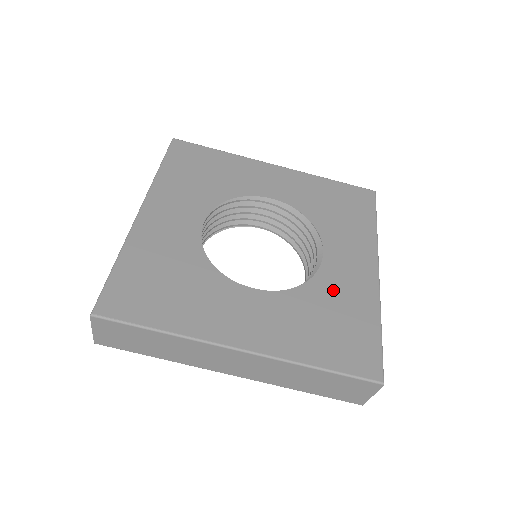
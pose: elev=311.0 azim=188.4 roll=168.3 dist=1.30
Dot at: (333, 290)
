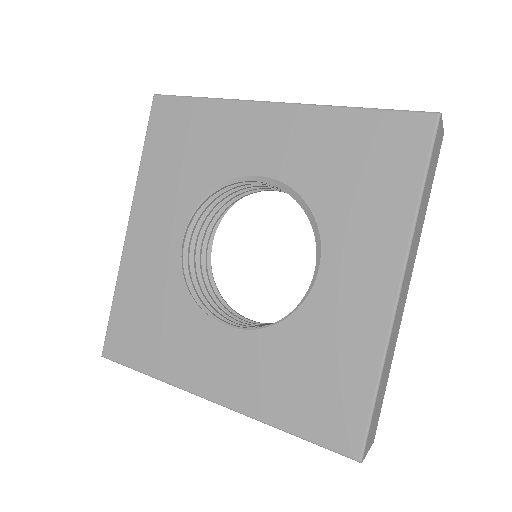
Dot at: (322, 328)
